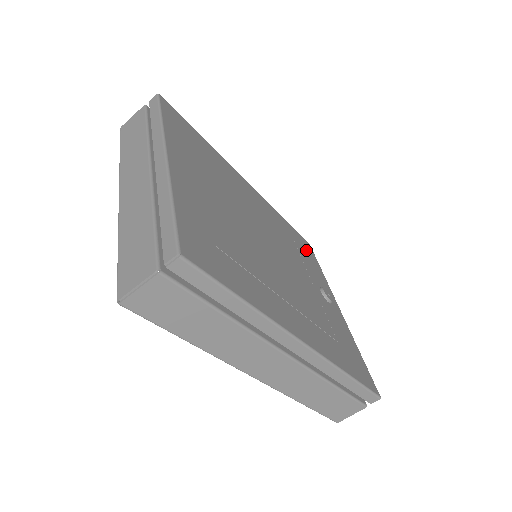
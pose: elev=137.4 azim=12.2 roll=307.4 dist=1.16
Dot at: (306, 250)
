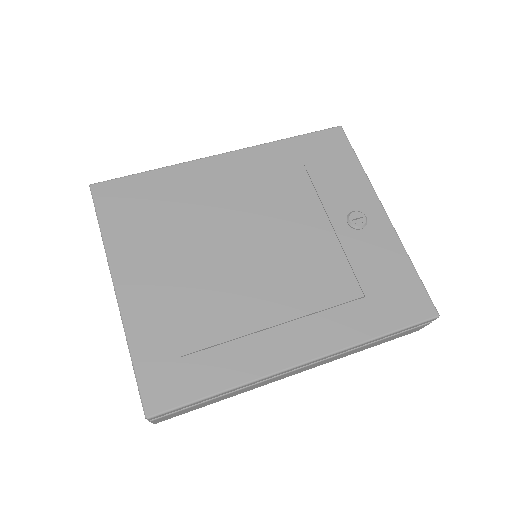
Dot at: (330, 156)
